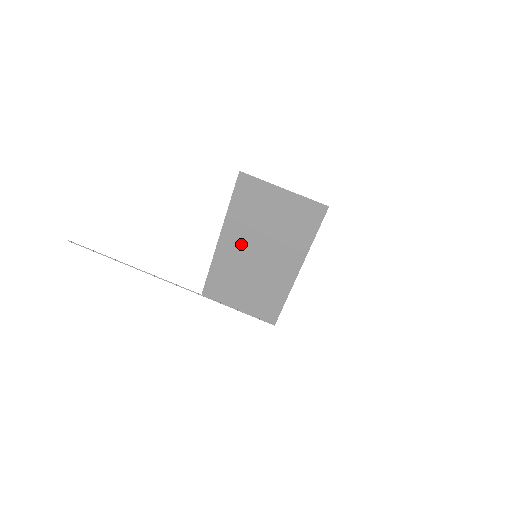
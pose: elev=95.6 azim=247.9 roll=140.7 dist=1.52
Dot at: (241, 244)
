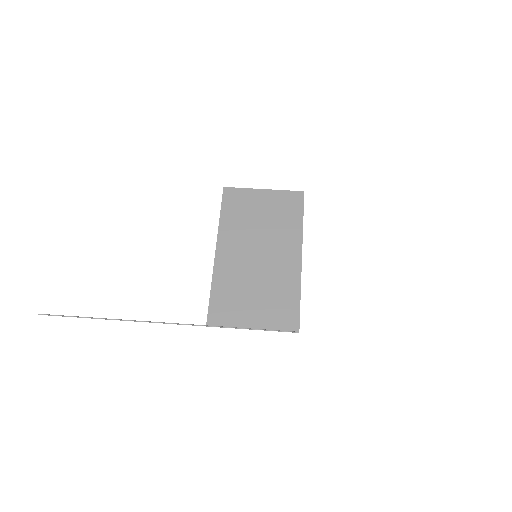
Dot at: (239, 249)
